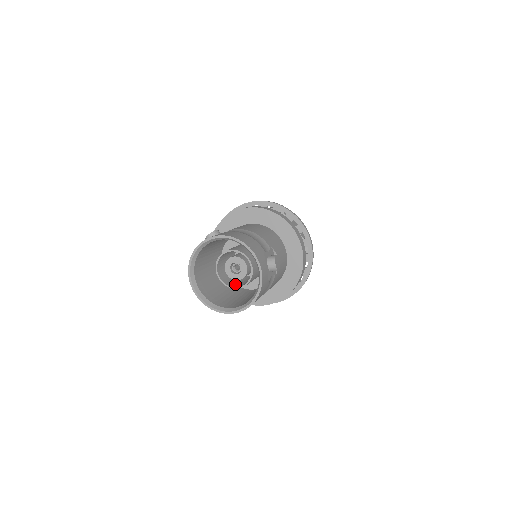
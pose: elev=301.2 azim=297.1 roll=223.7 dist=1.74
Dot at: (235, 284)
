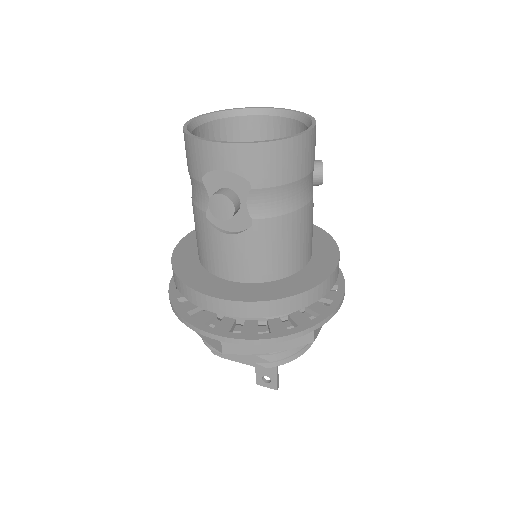
Dot at: occluded
